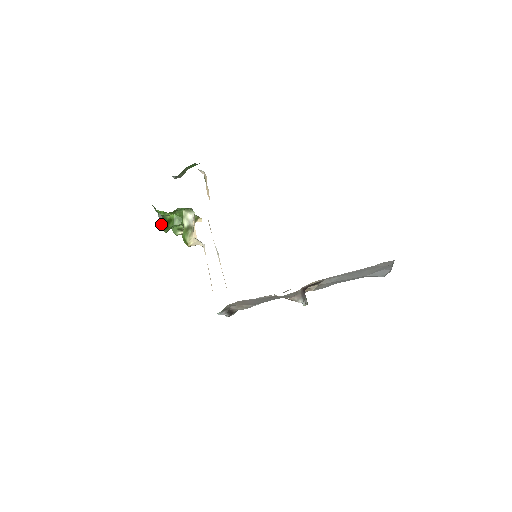
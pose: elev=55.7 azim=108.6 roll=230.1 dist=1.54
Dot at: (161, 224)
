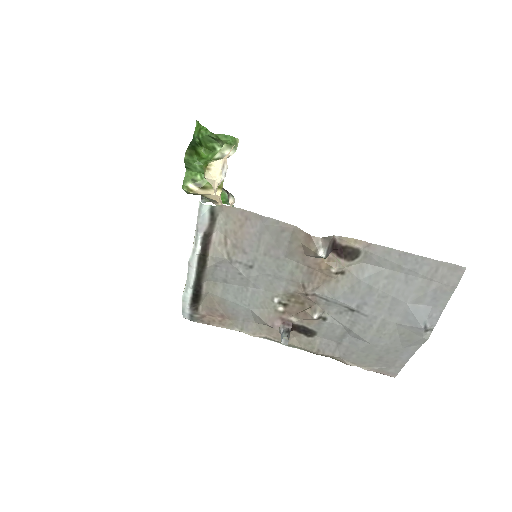
Dot at: (189, 147)
